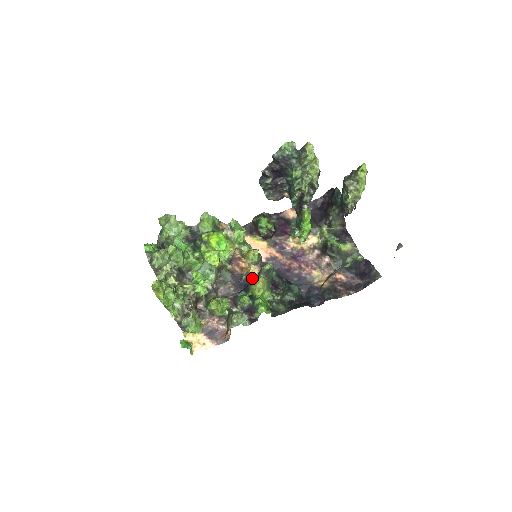
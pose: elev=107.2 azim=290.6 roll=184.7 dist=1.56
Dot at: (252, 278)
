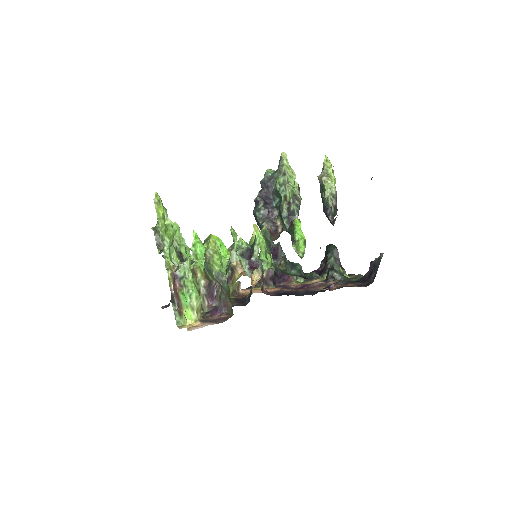
Dot at: occluded
